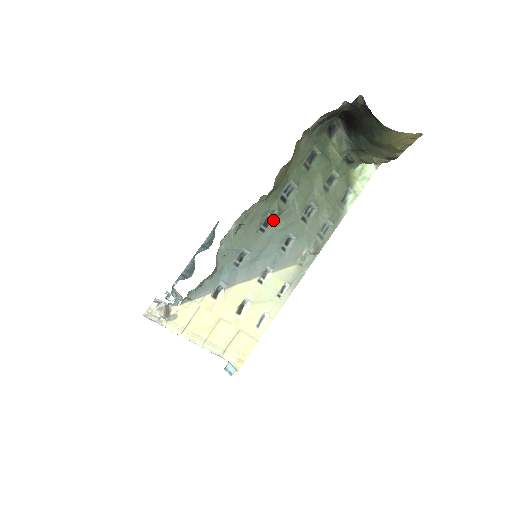
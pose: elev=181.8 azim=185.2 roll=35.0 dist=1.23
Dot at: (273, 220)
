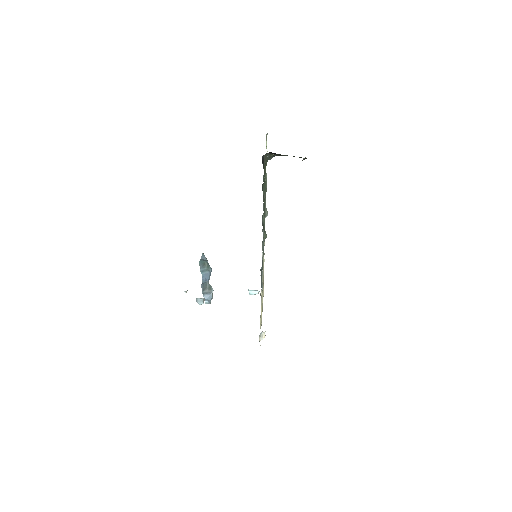
Dot at: occluded
